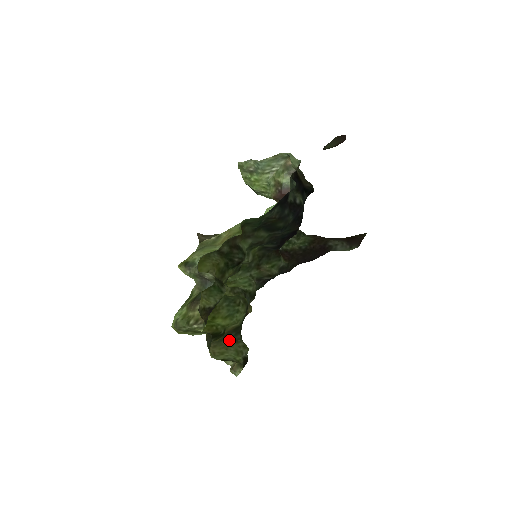
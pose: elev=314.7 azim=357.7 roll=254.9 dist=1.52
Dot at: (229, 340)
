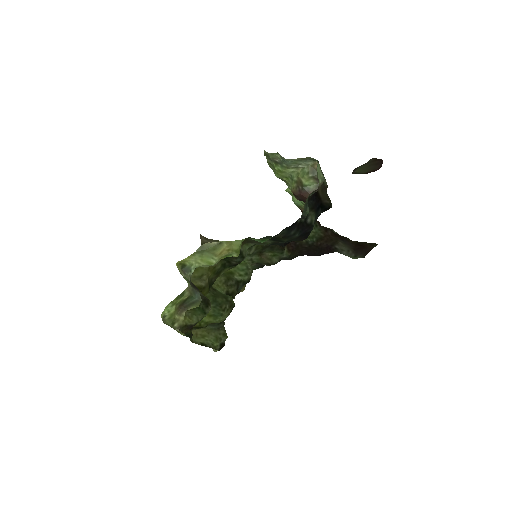
Dot at: (212, 326)
